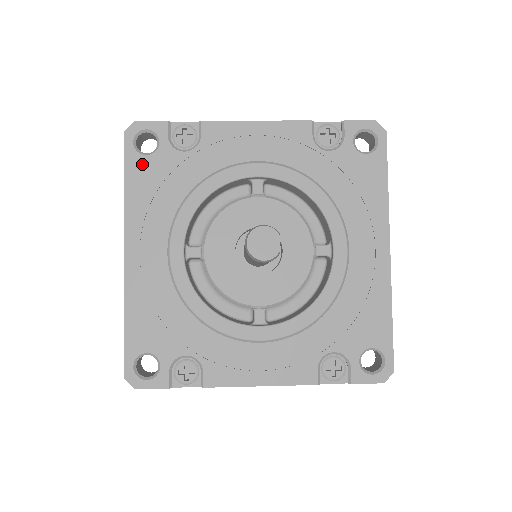
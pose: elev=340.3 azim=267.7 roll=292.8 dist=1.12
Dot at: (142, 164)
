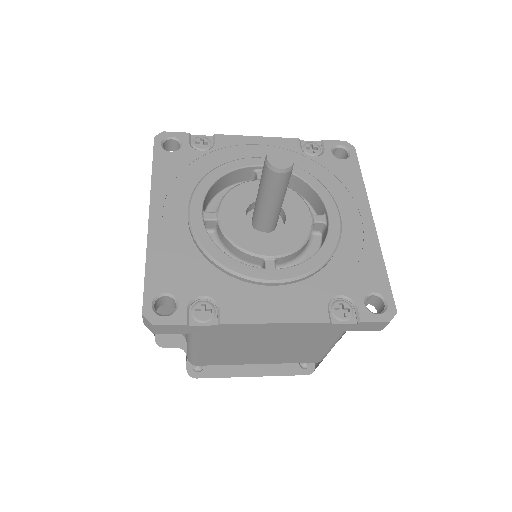
Dot at: (167, 157)
